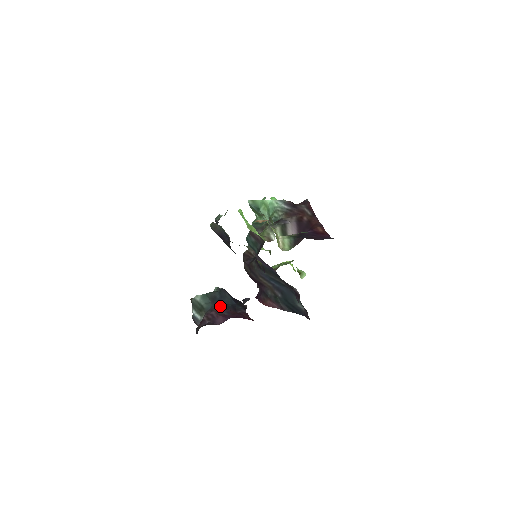
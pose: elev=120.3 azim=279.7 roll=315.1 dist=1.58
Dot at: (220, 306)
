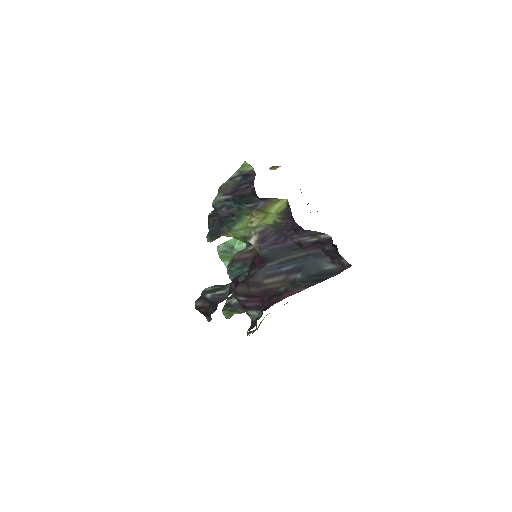
Dot at: occluded
